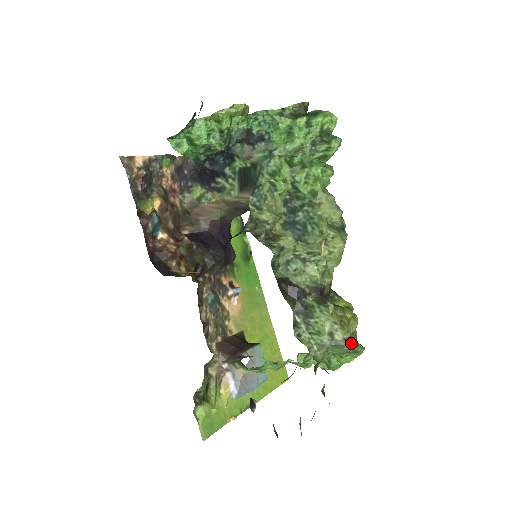
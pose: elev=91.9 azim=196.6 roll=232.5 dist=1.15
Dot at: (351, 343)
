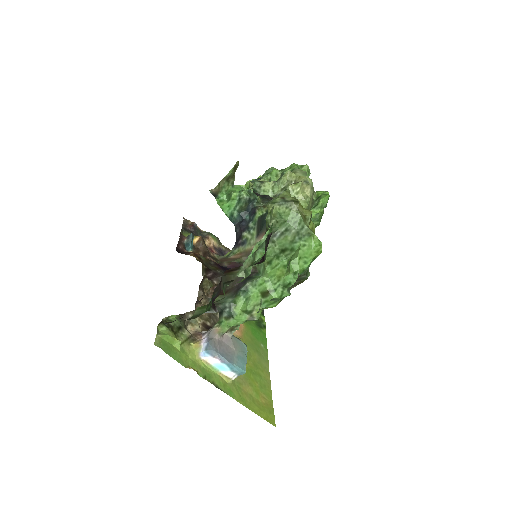
Dot at: (302, 215)
